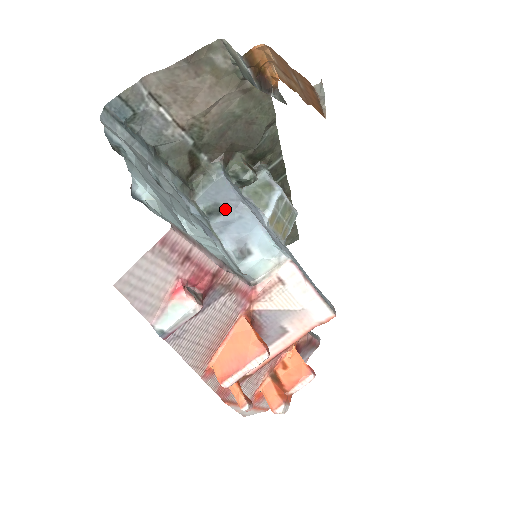
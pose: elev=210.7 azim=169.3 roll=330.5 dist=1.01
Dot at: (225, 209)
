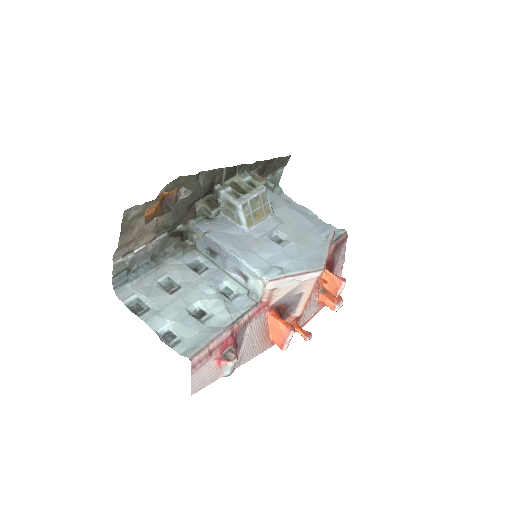
Dot at: (216, 252)
